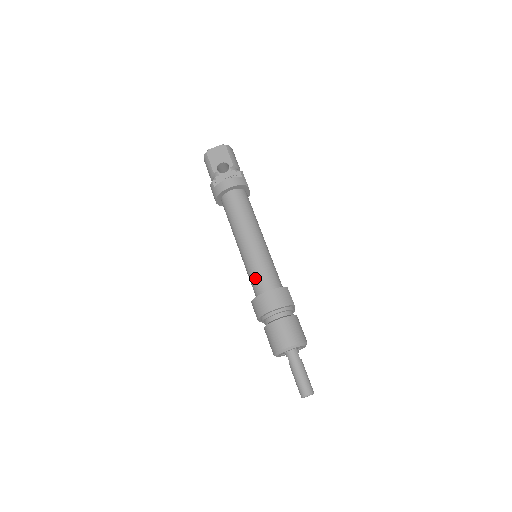
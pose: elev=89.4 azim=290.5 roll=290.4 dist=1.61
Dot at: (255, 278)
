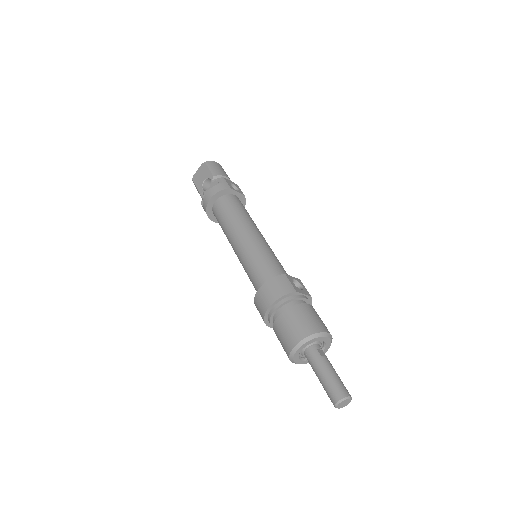
Dot at: (252, 280)
